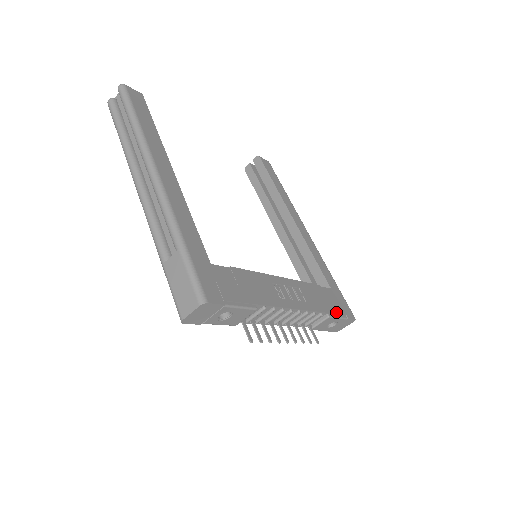
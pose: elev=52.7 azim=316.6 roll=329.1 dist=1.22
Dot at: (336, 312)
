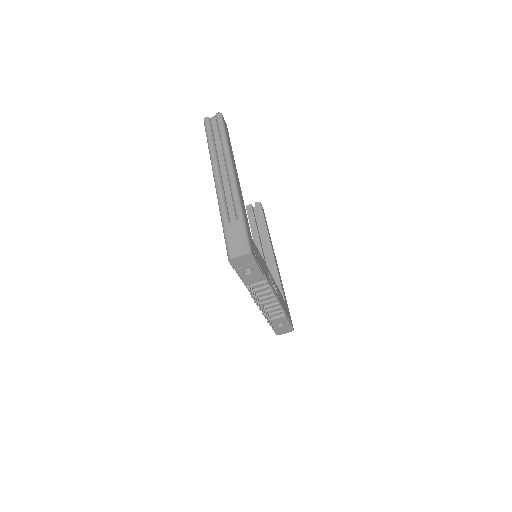
Dot at: occluded
